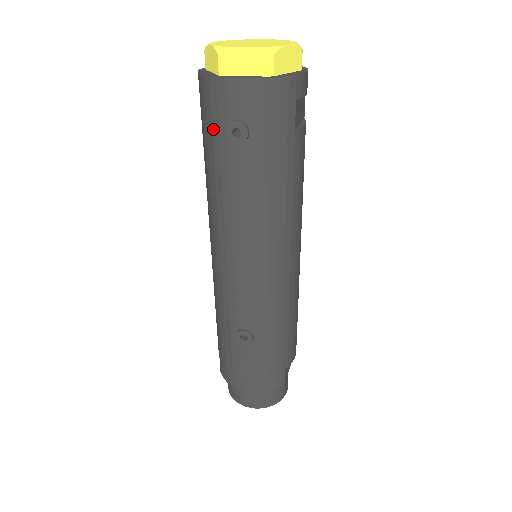
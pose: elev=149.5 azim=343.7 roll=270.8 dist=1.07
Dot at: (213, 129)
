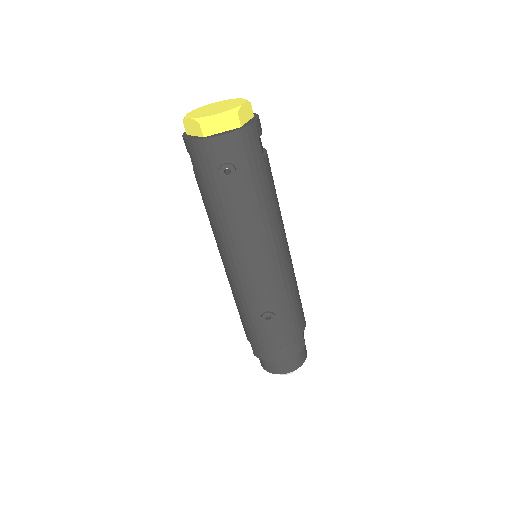
Dot at: (208, 174)
